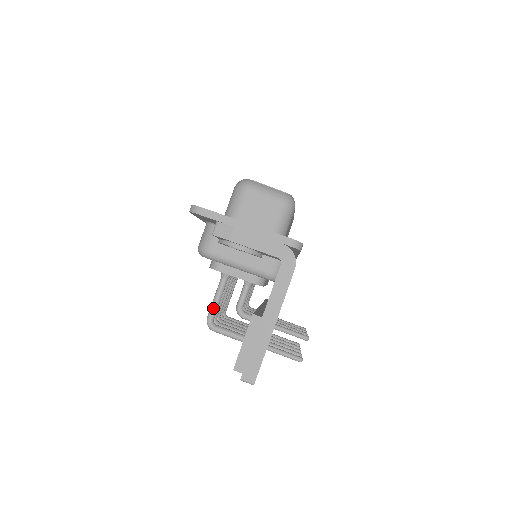
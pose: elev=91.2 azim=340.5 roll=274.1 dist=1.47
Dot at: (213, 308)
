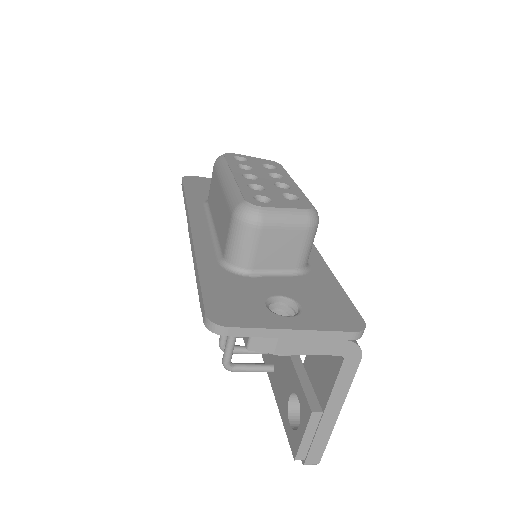
Dot at: (229, 353)
